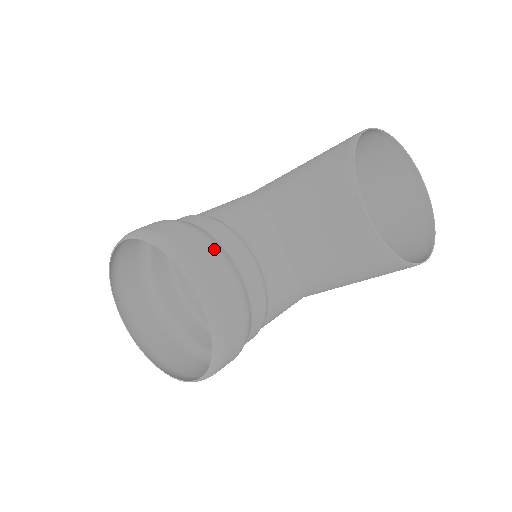
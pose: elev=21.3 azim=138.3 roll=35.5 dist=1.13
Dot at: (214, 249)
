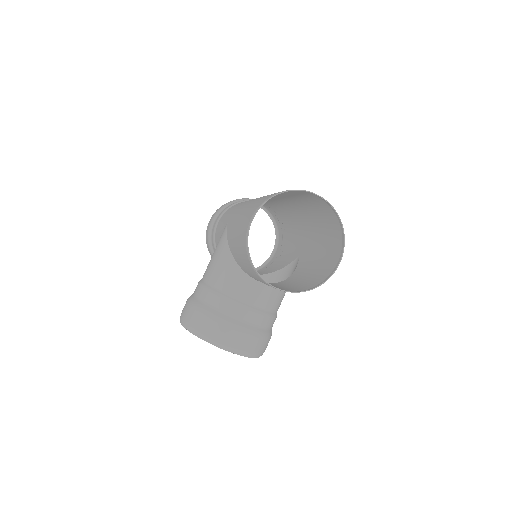
Dot at: (220, 322)
